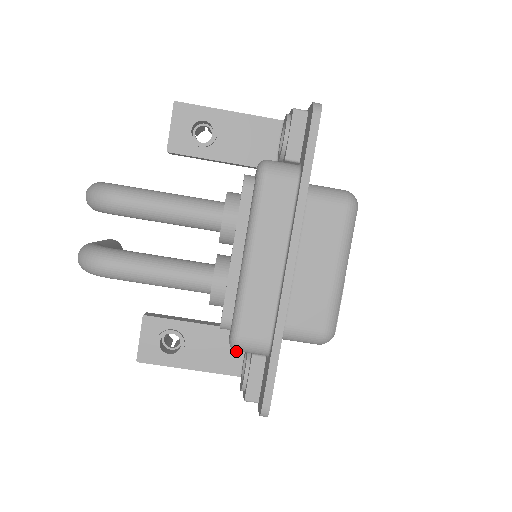
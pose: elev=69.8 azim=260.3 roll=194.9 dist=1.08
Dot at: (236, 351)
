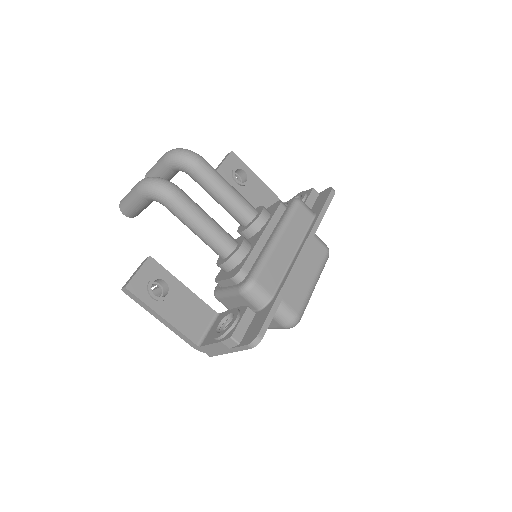
Dot at: (203, 323)
